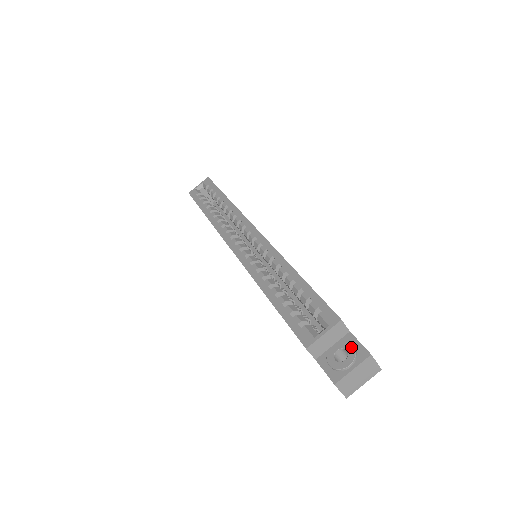
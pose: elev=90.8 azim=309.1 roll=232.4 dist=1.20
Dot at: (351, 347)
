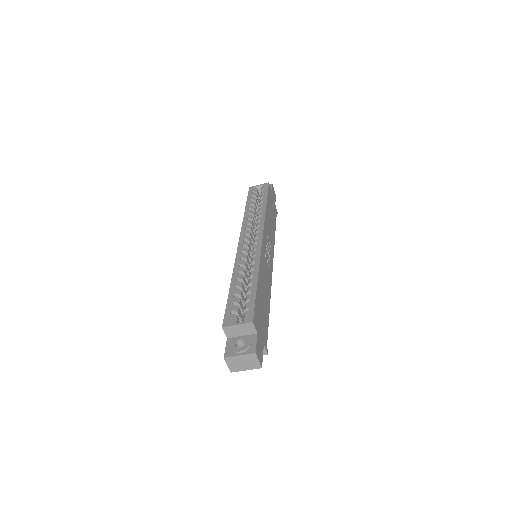
Dot at: (249, 342)
